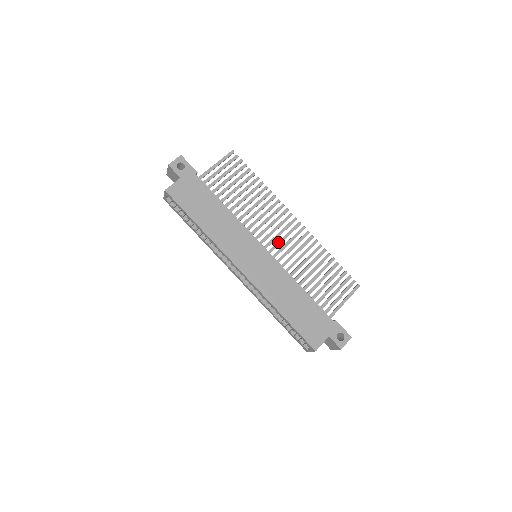
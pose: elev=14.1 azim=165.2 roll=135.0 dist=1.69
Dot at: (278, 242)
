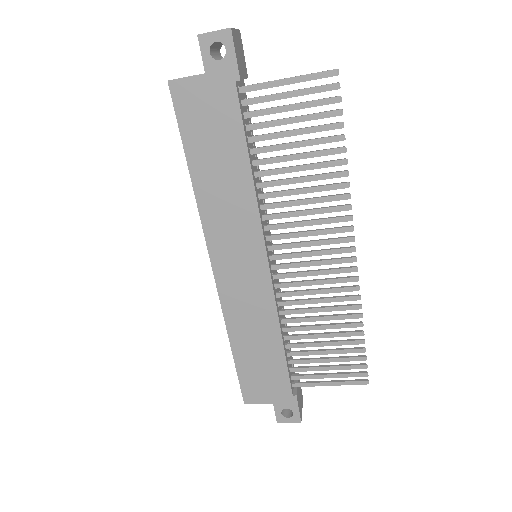
Dot at: (298, 263)
